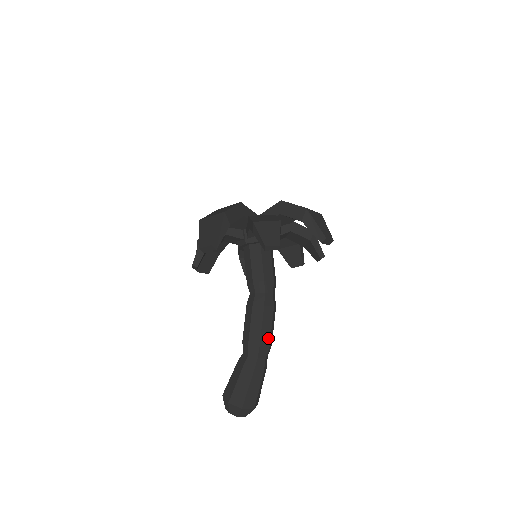
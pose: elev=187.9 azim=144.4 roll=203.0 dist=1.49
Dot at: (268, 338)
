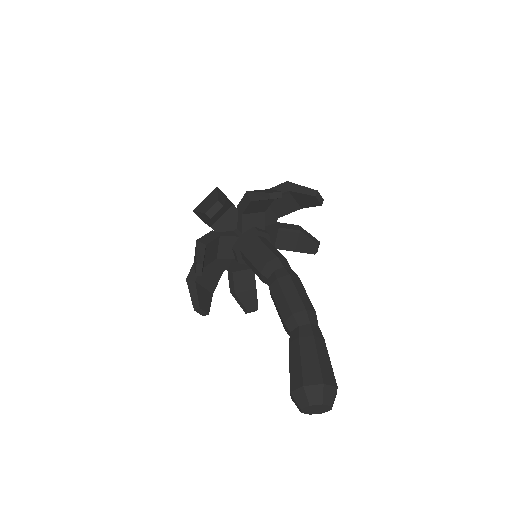
Dot at: (310, 304)
